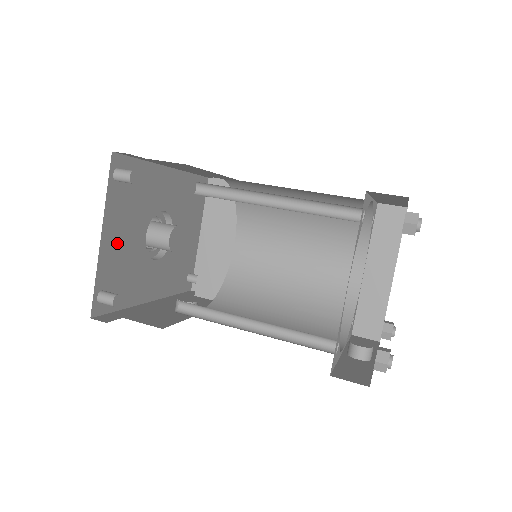
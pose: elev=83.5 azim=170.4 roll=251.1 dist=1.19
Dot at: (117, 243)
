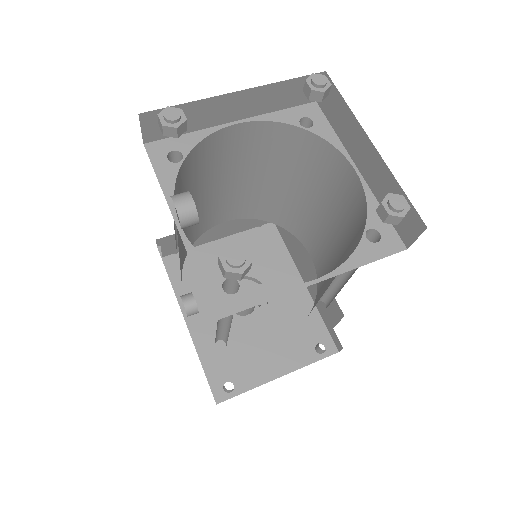
Dot at: (217, 247)
